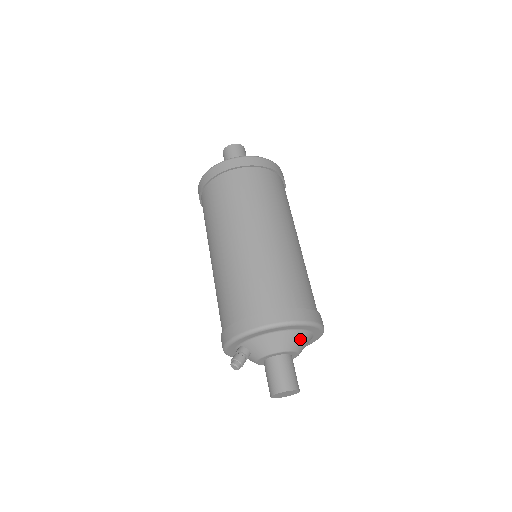
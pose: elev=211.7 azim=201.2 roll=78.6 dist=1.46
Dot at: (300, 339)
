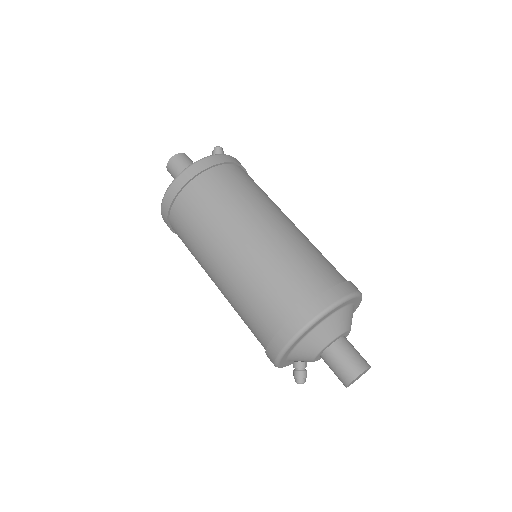
Dot at: (325, 330)
